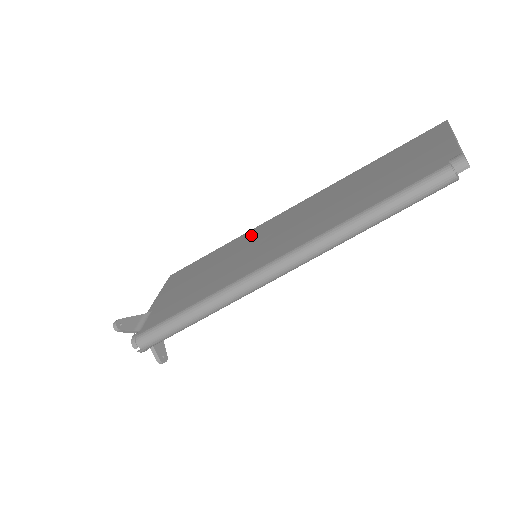
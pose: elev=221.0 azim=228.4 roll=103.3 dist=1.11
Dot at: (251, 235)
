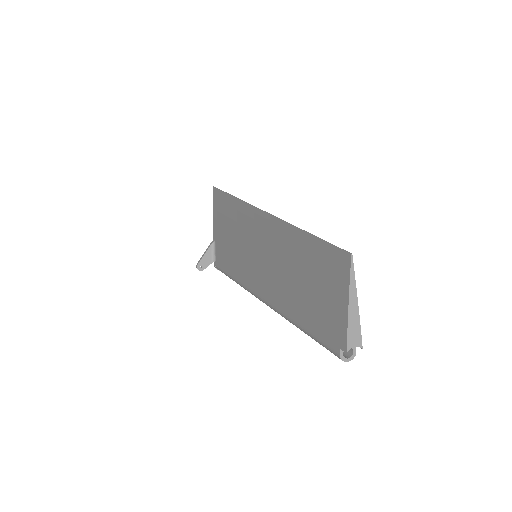
Dot at: (247, 218)
